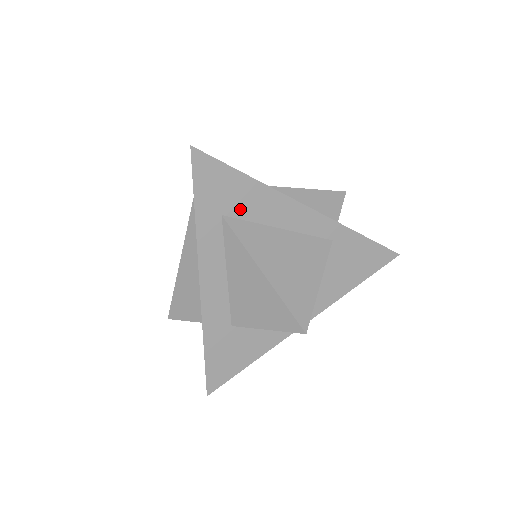
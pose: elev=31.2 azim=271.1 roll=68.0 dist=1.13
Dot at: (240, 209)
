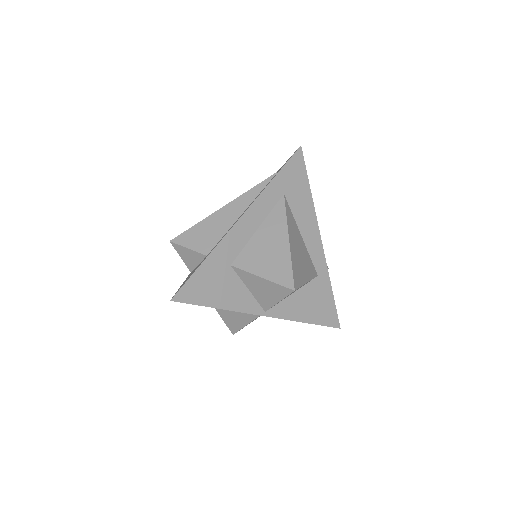
Dot at: (294, 202)
